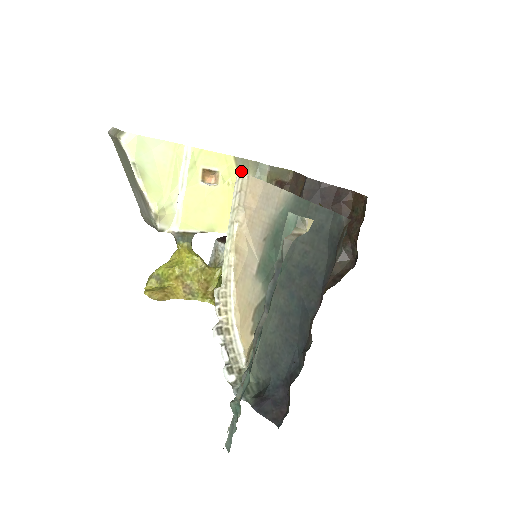
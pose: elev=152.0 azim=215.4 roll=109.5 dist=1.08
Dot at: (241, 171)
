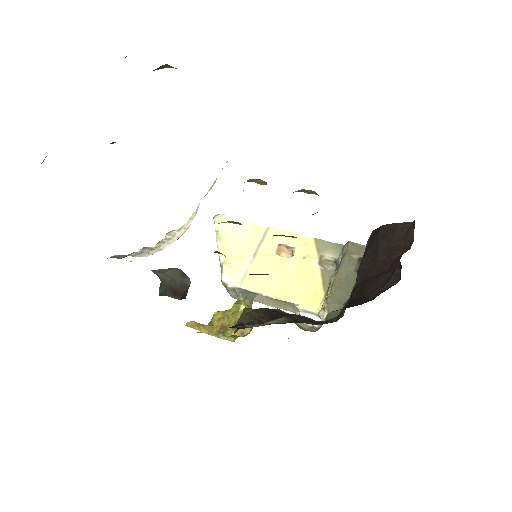
Dot at: (321, 251)
